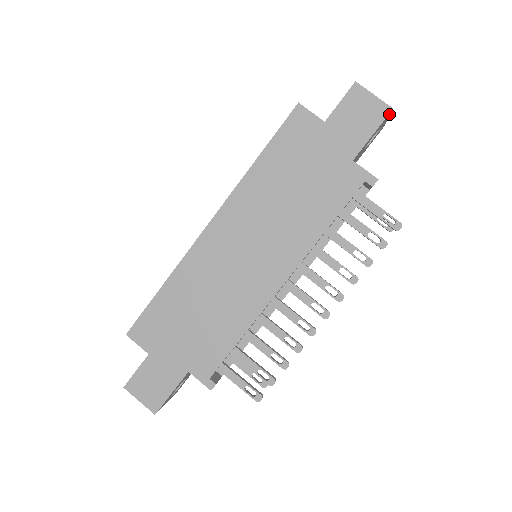
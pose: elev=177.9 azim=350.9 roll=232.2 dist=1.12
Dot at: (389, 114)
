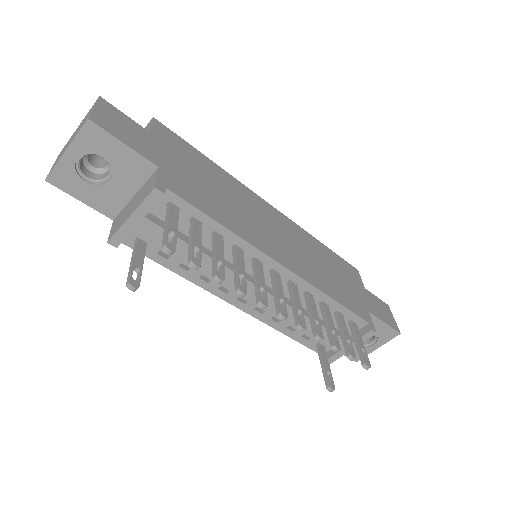
Dot at: (393, 336)
